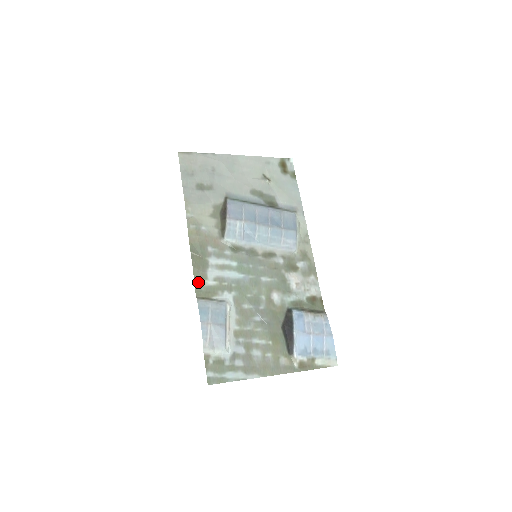
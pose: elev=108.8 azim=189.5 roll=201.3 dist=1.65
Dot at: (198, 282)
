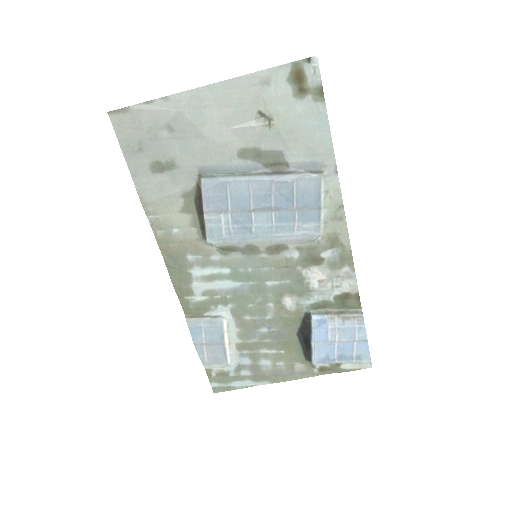
Dot at: (183, 300)
